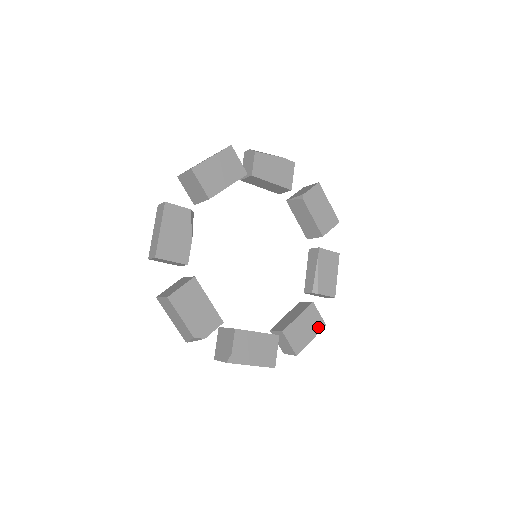
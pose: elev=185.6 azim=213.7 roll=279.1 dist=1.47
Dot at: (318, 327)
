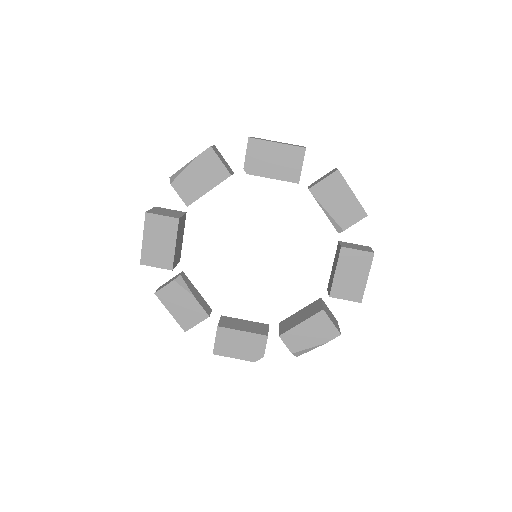
Dot at: (366, 262)
